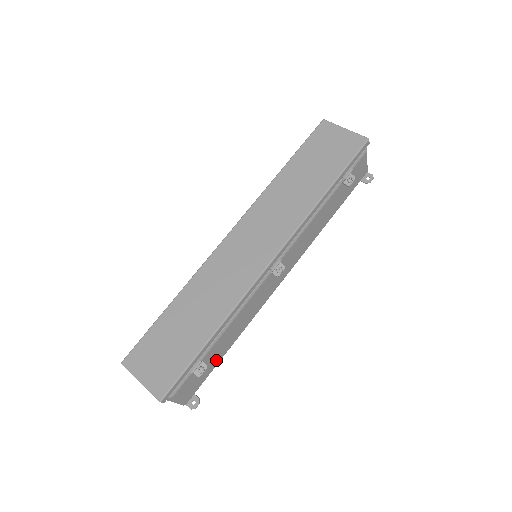
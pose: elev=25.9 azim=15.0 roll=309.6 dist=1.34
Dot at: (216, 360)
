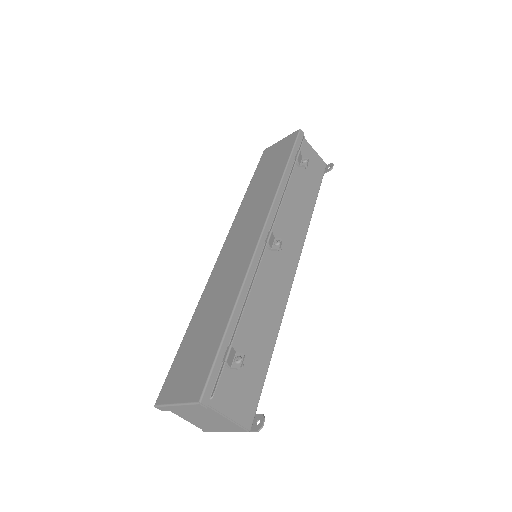
Dot at: (261, 363)
